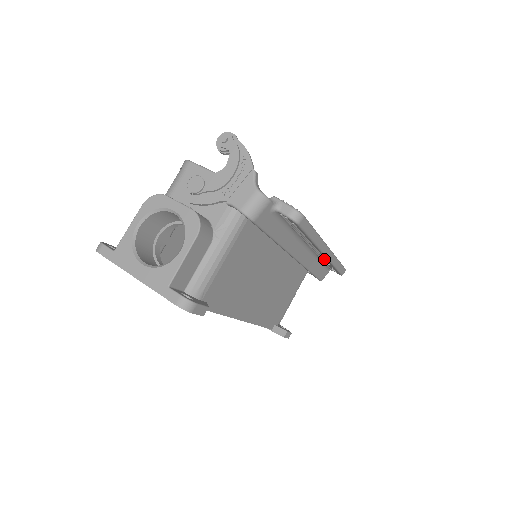
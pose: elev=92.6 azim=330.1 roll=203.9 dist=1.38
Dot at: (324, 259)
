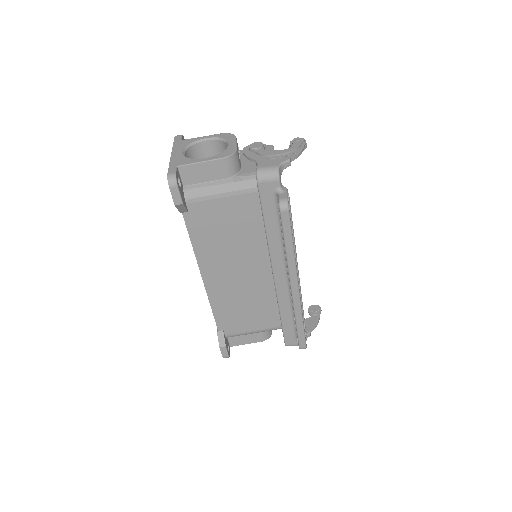
Dot at: occluded
